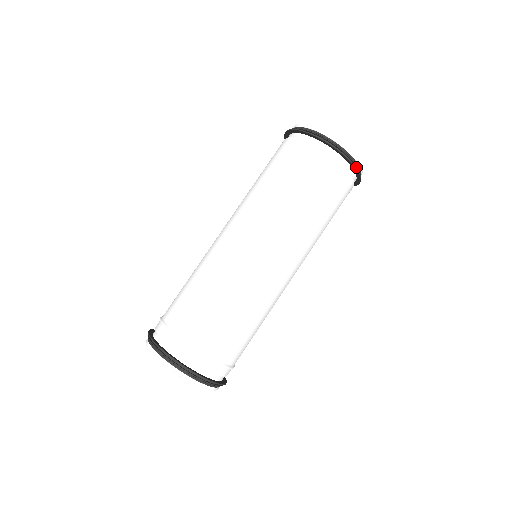
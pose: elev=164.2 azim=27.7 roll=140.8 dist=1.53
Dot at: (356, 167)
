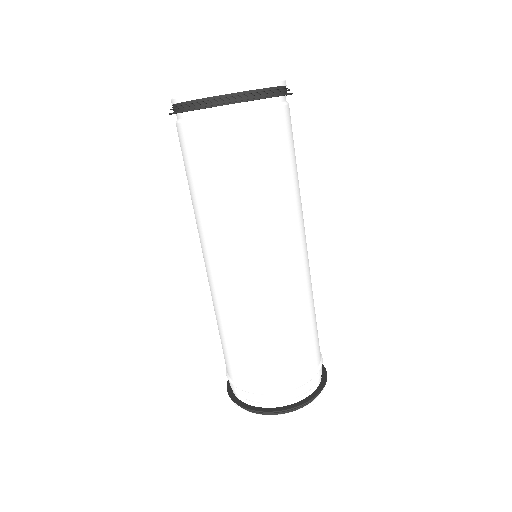
Dot at: (239, 98)
